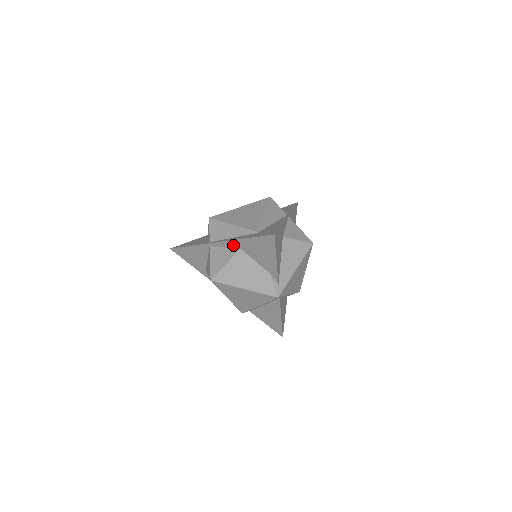
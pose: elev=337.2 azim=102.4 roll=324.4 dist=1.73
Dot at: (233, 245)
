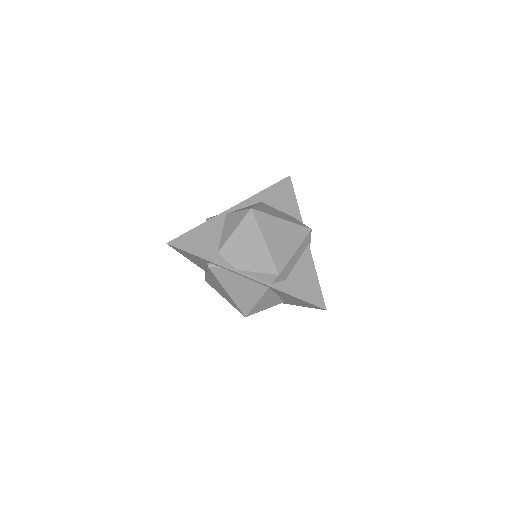
Dot at: (253, 201)
